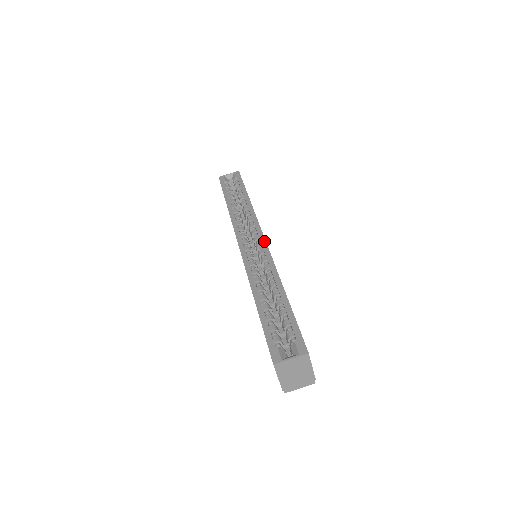
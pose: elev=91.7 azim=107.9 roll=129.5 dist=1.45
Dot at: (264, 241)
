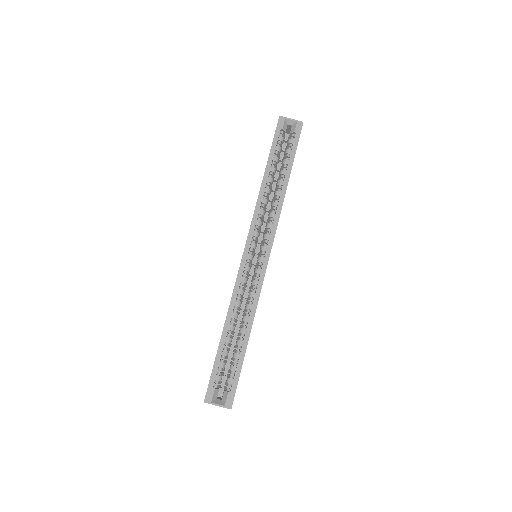
Dot at: (267, 262)
